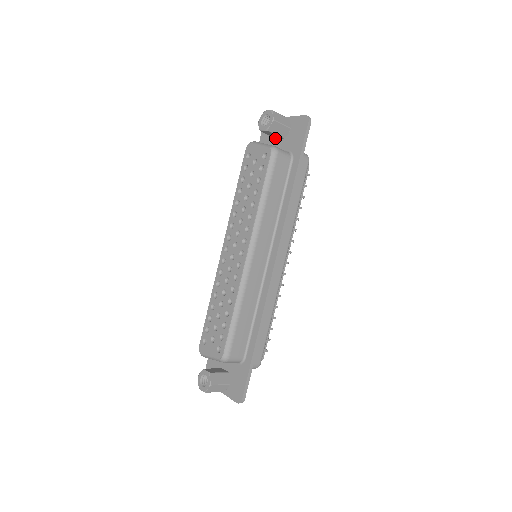
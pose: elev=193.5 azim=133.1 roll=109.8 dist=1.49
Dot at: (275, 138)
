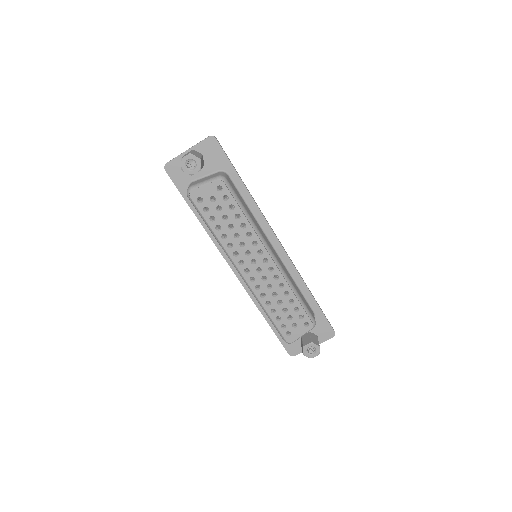
Dot at: occluded
